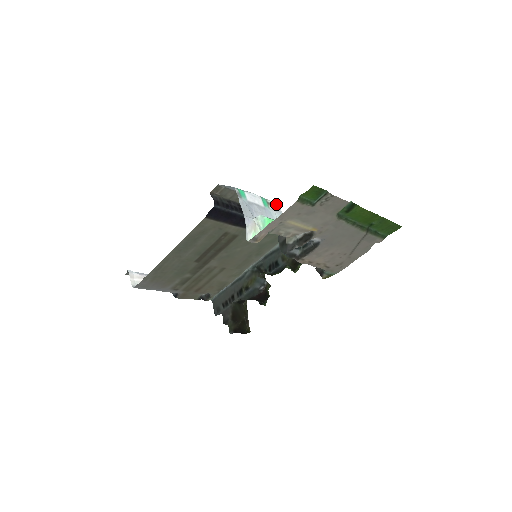
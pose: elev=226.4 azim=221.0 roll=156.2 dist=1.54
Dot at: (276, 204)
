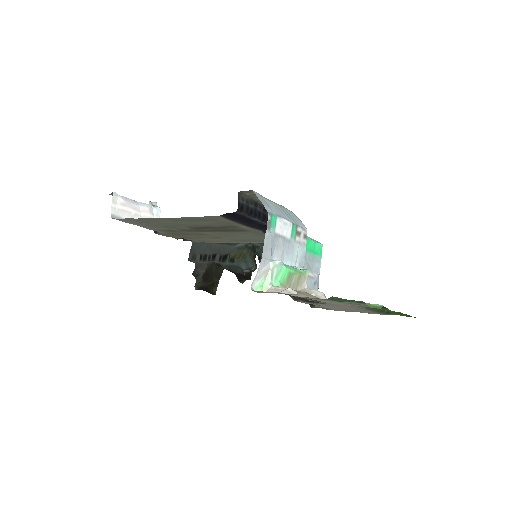
Dot at: (305, 232)
